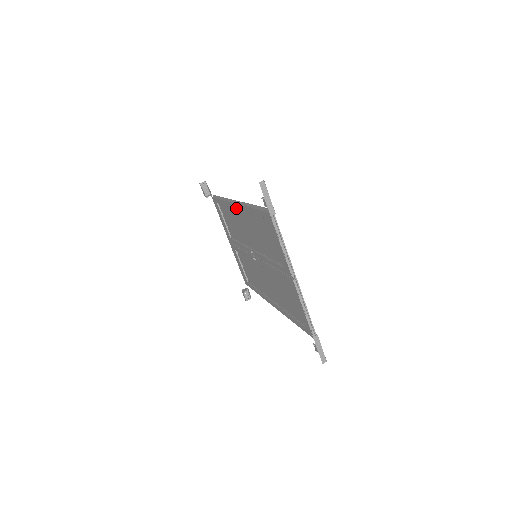
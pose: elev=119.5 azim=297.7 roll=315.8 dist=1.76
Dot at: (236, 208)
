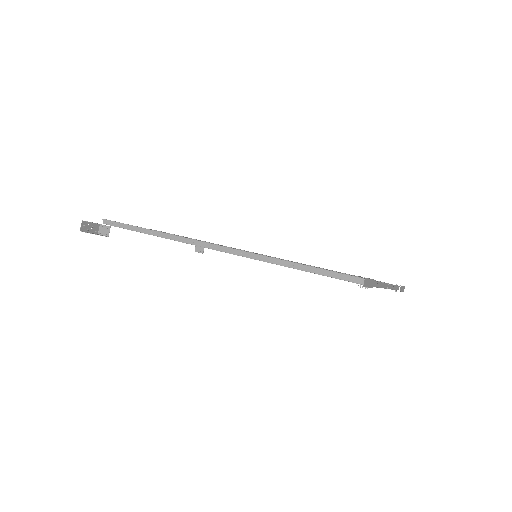
Dot at: occluded
